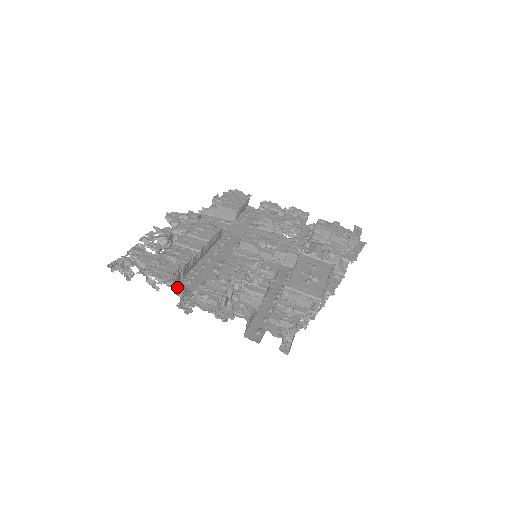
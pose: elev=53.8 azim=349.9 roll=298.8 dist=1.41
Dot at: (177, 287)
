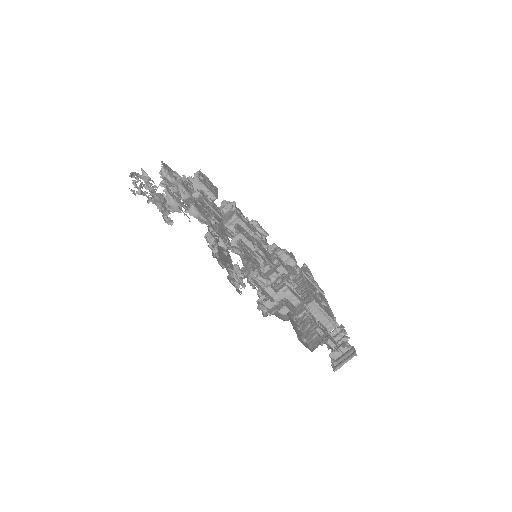
Dot at: (244, 259)
